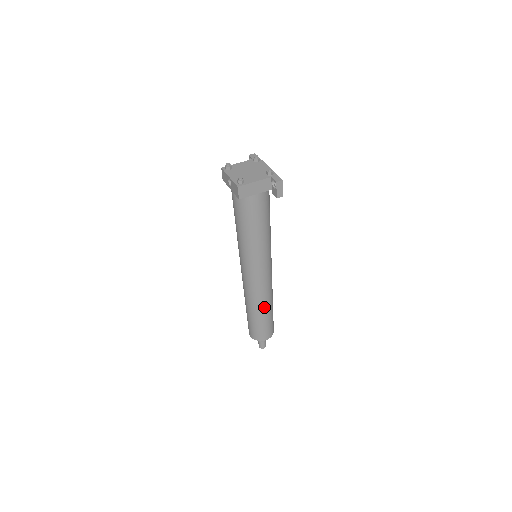
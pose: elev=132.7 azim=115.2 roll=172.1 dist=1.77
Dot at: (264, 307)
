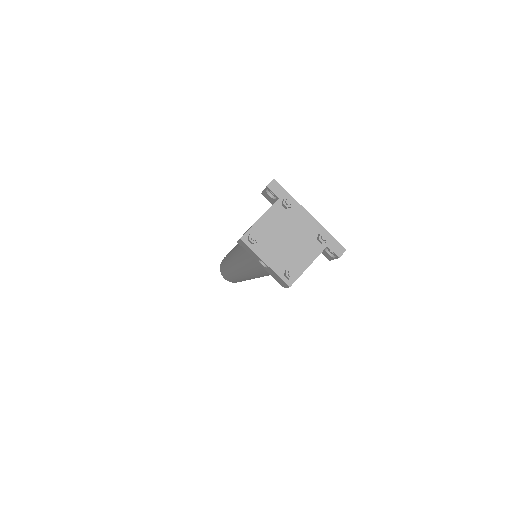
Dot at: occluded
